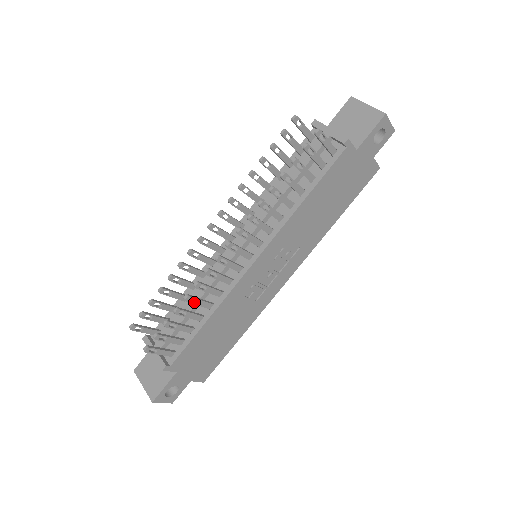
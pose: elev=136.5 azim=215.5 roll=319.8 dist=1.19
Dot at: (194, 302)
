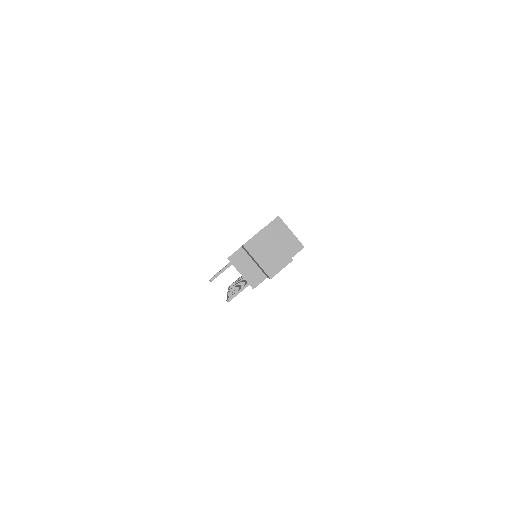
Dot at: occluded
